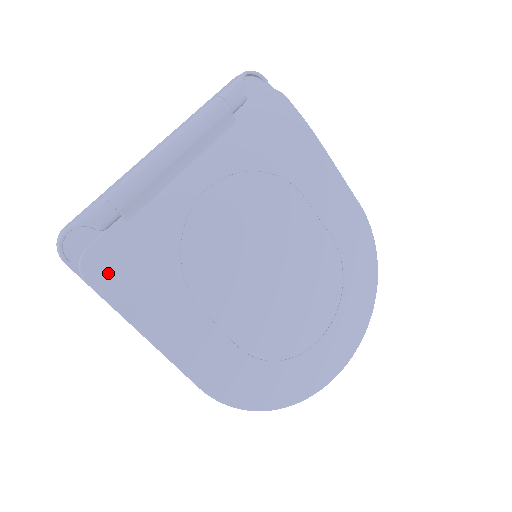
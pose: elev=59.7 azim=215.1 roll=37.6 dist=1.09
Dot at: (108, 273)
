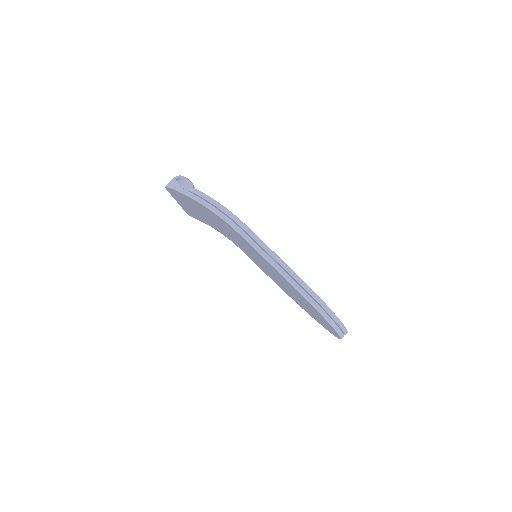
Dot at: occluded
